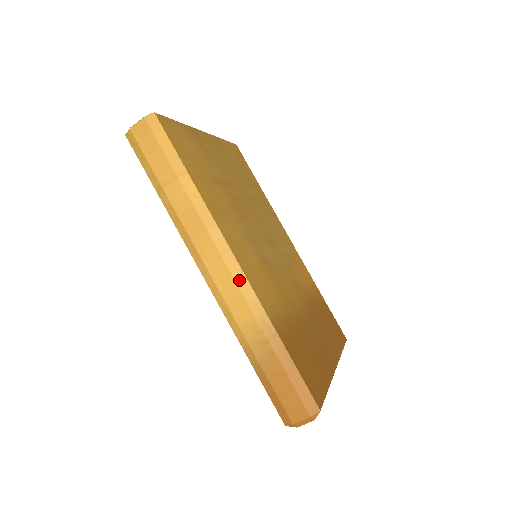
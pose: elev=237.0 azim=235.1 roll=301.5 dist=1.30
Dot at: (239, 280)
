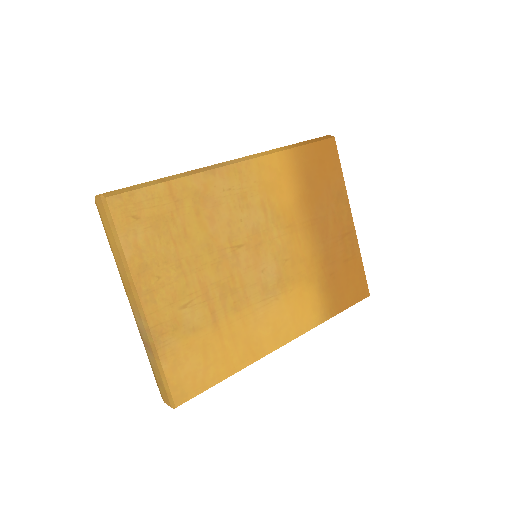
Dot at: occluded
